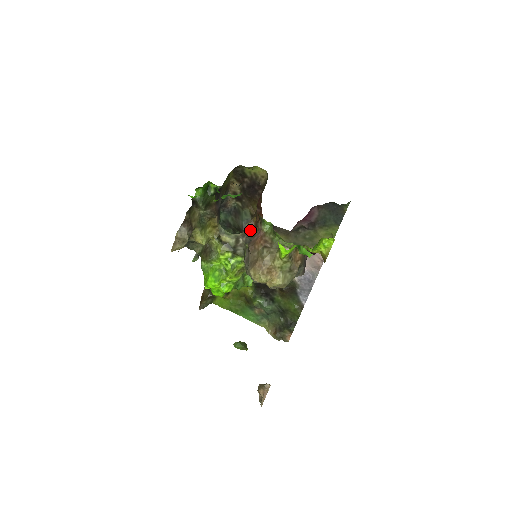
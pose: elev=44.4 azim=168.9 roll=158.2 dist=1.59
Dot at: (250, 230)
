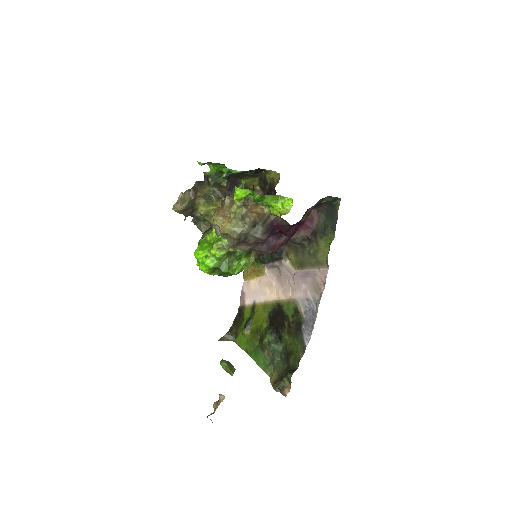
Dot at: occluded
